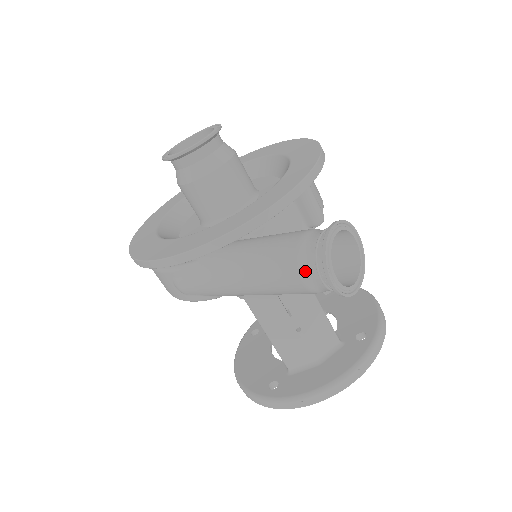
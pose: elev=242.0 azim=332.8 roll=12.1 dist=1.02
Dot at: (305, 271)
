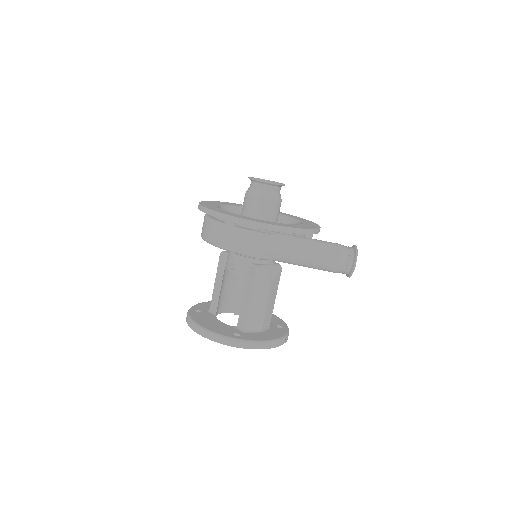
Dot at: (344, 257)
